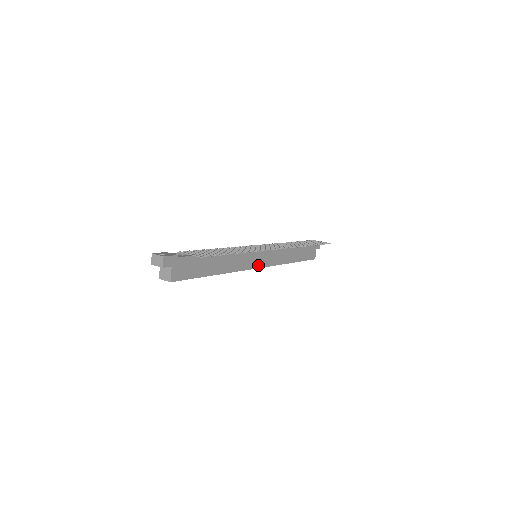
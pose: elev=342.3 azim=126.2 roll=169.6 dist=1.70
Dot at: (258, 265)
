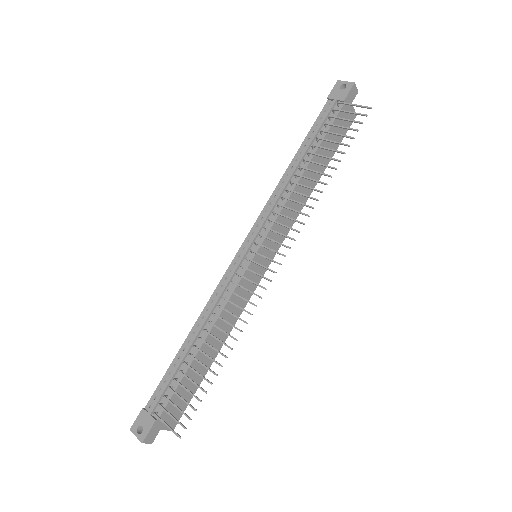
Dot at: (266, 265)
